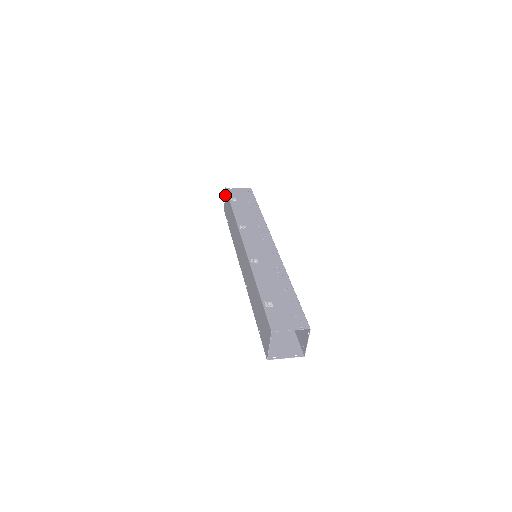
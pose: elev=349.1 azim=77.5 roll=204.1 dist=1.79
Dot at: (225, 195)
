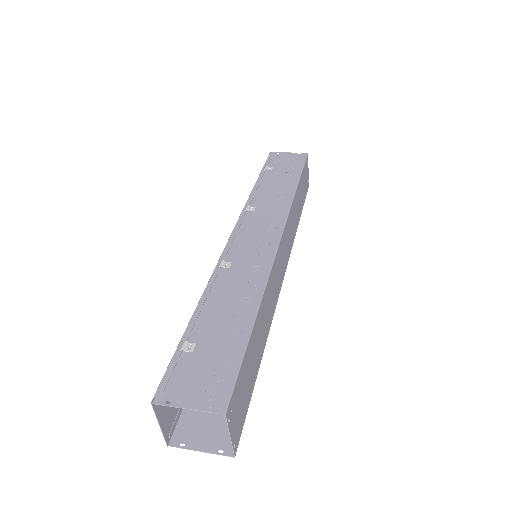
Dot at: occluded
